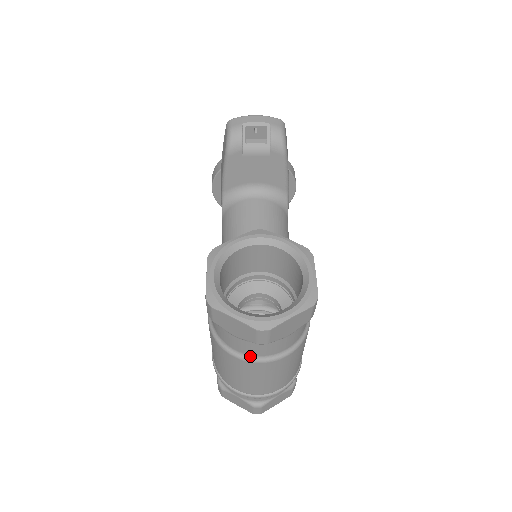
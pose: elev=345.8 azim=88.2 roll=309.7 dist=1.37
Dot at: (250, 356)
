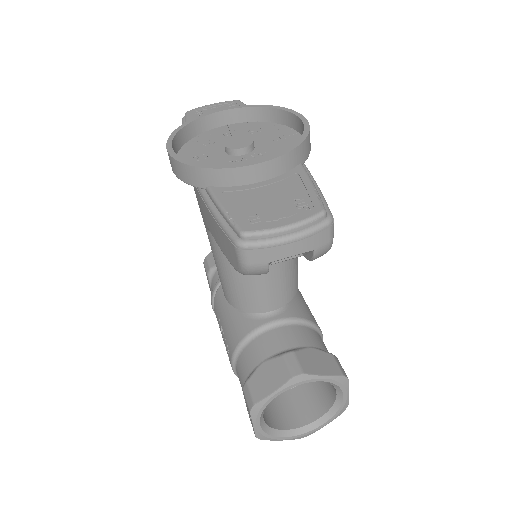
Dot at: occluded
